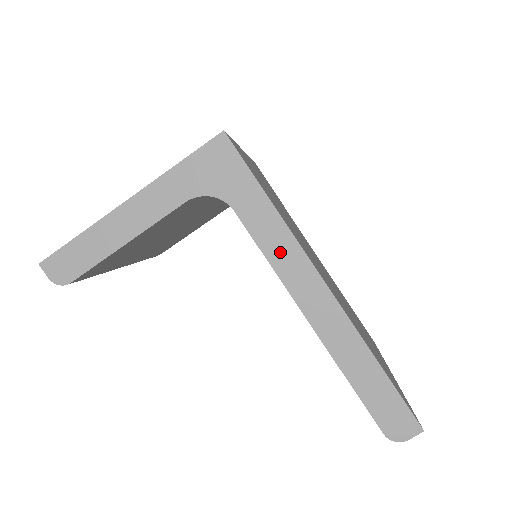
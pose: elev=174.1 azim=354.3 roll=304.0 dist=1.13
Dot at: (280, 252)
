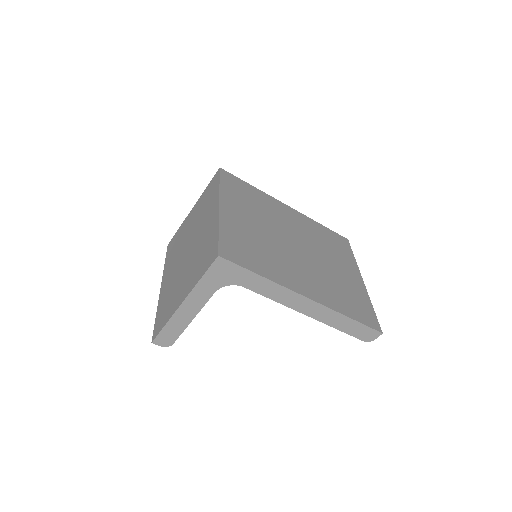
Dot at: (278, 295)
